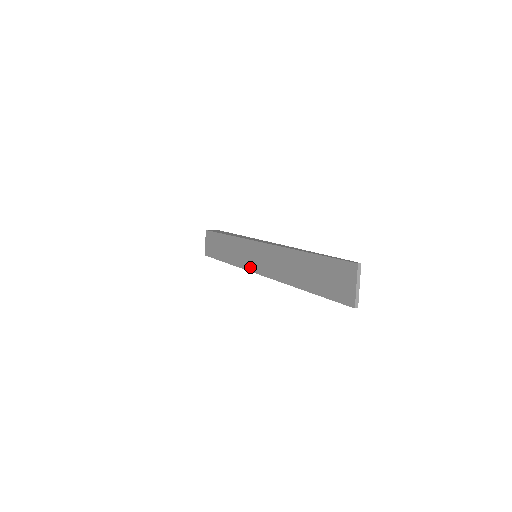
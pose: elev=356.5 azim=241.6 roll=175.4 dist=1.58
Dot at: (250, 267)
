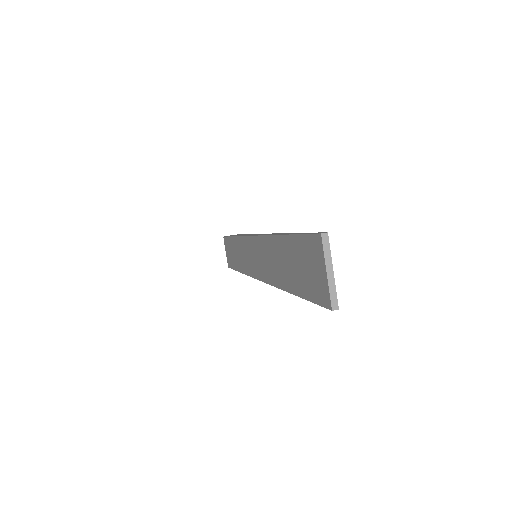
Dot at: (251, 272)
